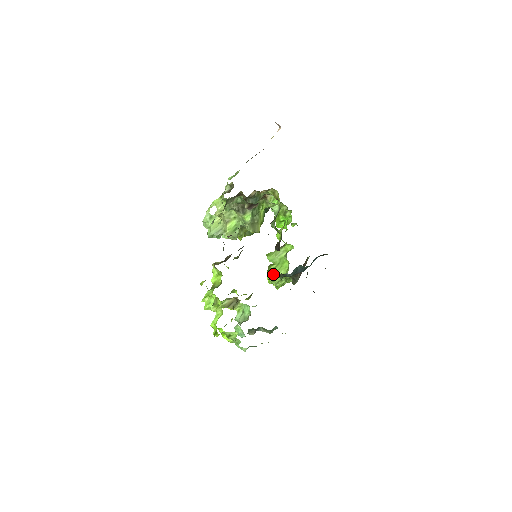
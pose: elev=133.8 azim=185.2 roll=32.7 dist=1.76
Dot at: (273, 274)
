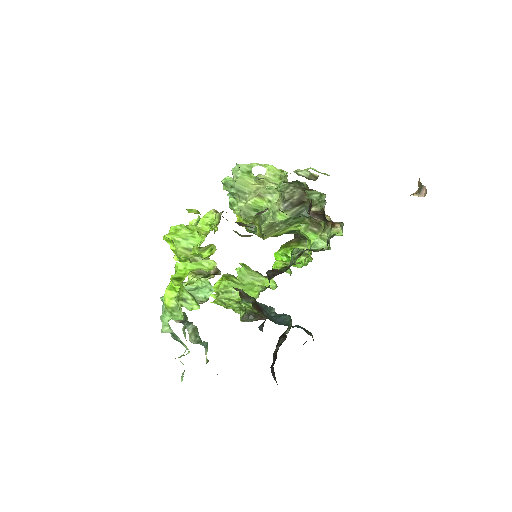
Dot at: (231, 287)
